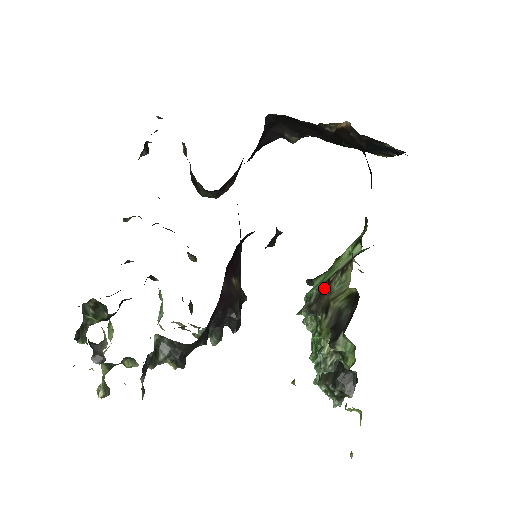
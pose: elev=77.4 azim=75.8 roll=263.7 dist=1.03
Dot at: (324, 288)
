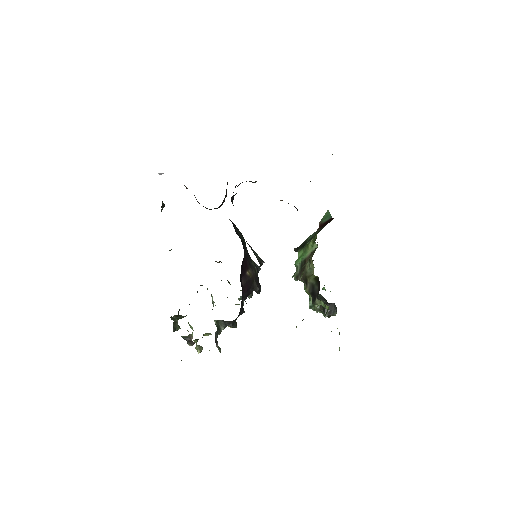
Dot at: occluded
